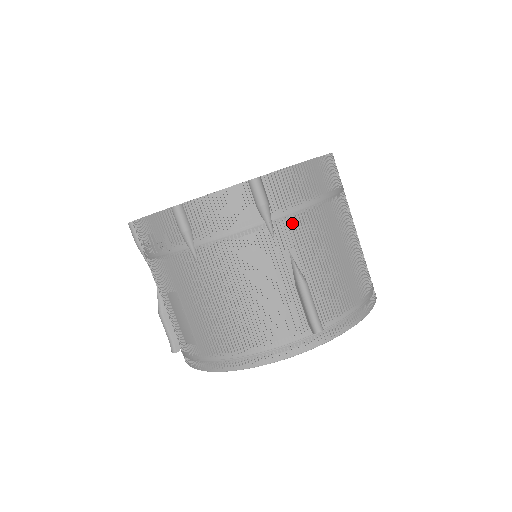
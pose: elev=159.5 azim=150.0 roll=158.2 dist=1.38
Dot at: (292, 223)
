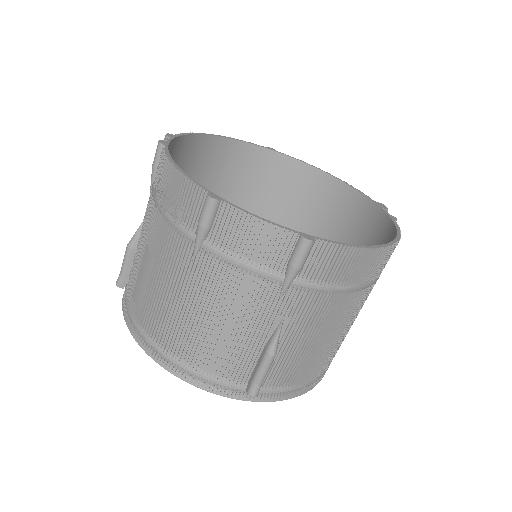
Dot at: (308, 296)
